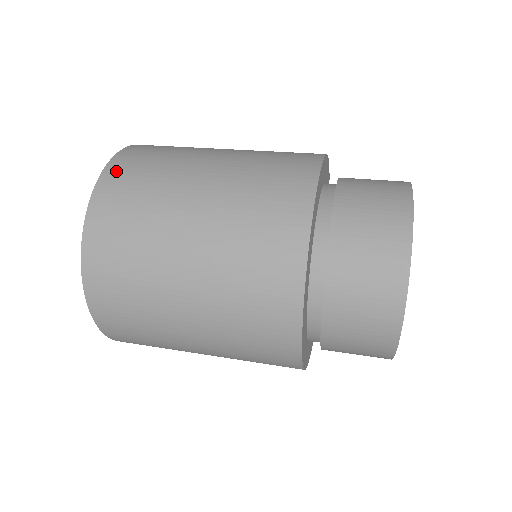
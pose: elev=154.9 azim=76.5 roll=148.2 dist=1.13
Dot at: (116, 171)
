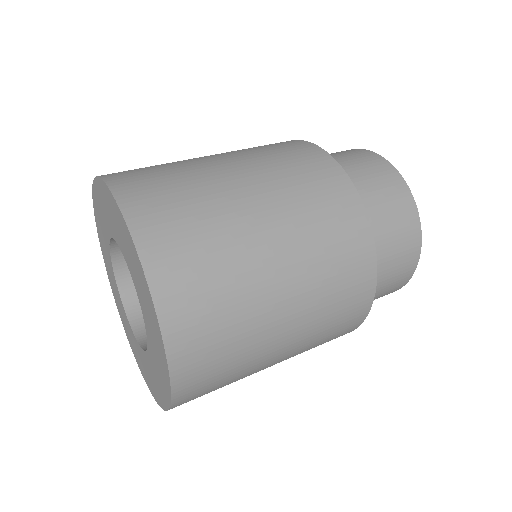
Dot at: (116, 173)
